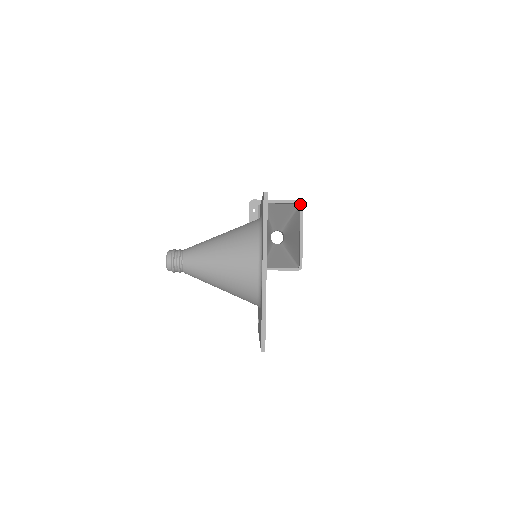
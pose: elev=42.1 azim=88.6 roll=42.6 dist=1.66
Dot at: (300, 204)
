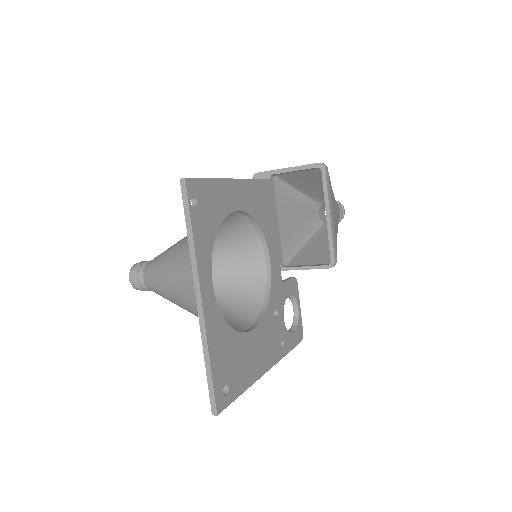
Dot at: (320, 168)
